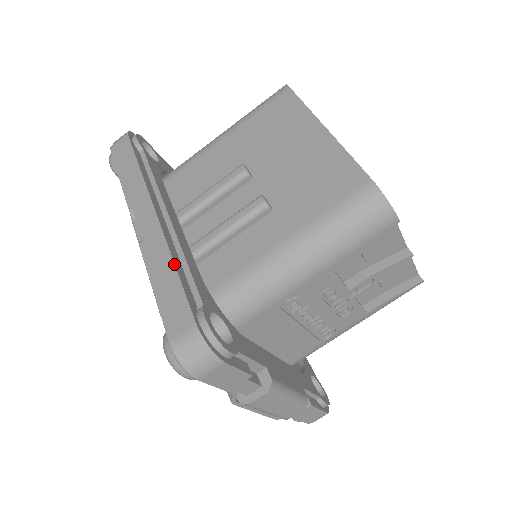
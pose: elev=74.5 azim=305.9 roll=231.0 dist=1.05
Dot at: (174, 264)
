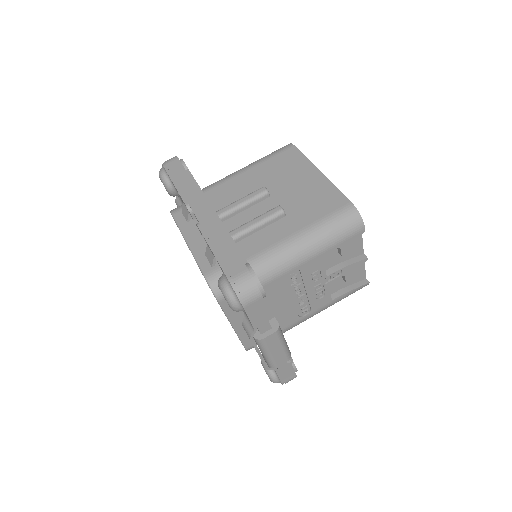
Dot at: (227, 237)
